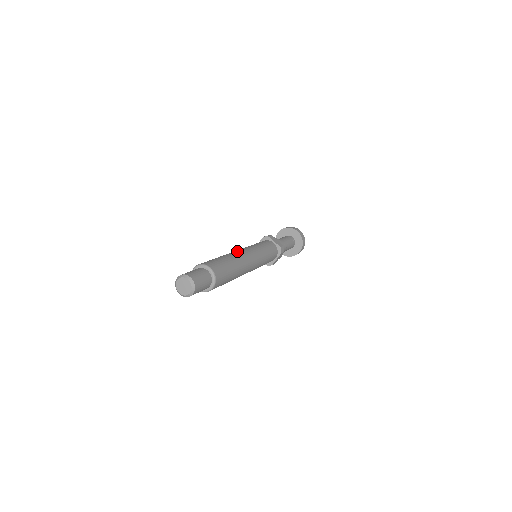
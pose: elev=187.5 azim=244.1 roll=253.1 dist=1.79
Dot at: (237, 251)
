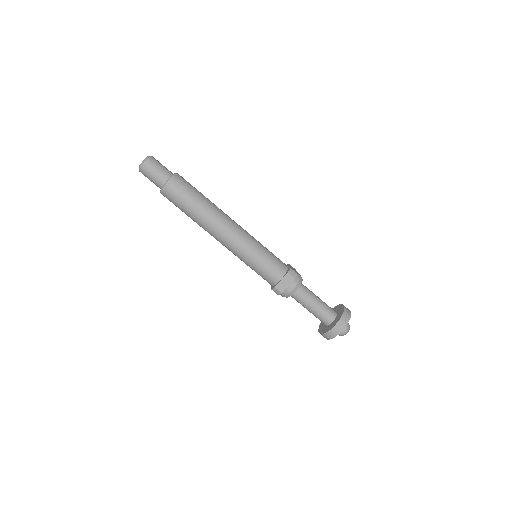
Dot at: occluded
